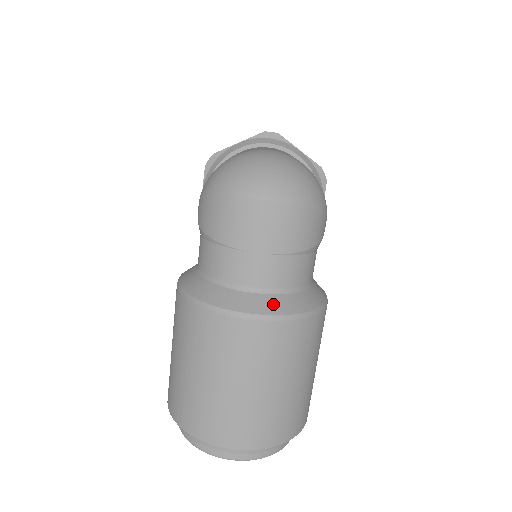
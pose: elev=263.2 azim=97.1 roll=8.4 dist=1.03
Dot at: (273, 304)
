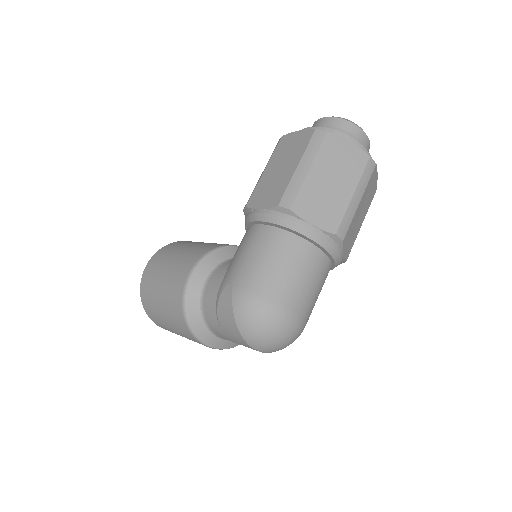
Dot at: (222, 344)
